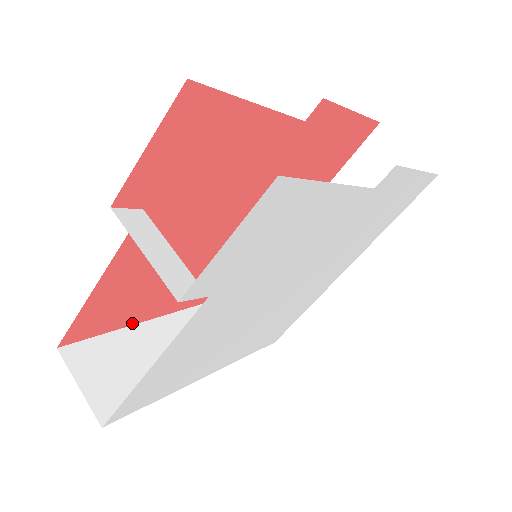
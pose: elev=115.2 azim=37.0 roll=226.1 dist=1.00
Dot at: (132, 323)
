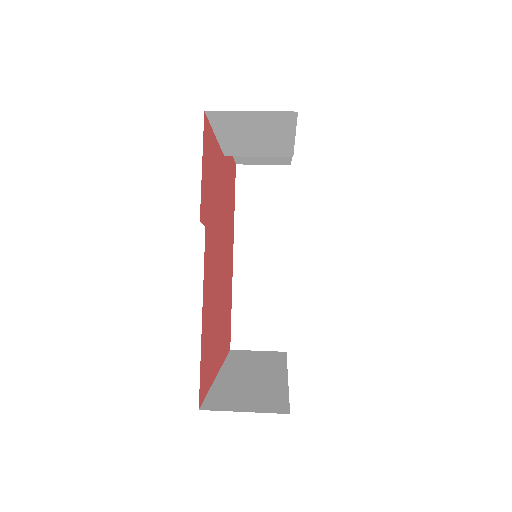
Dot at: (212, 381)
